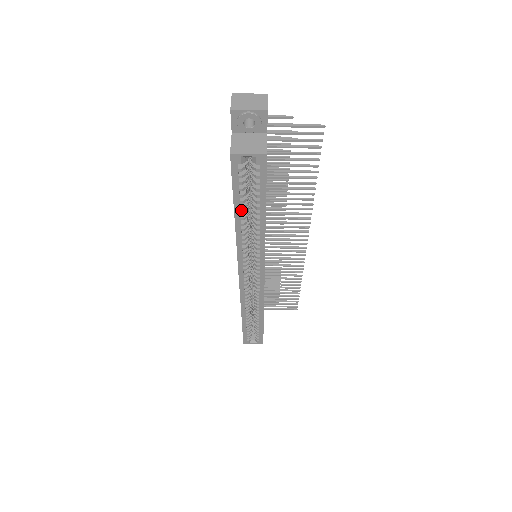
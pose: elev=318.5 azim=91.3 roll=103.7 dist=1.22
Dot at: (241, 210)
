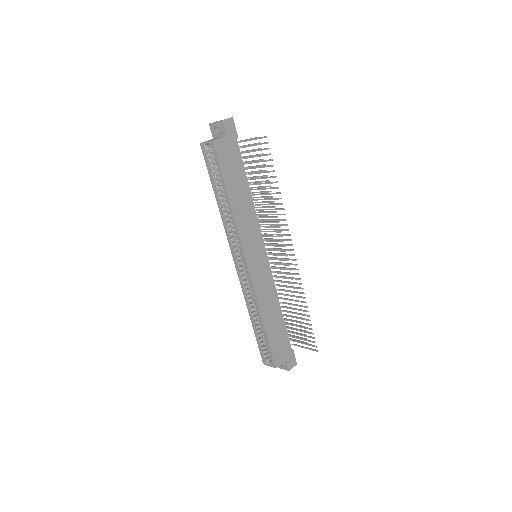
Dot at: (218, 191)
